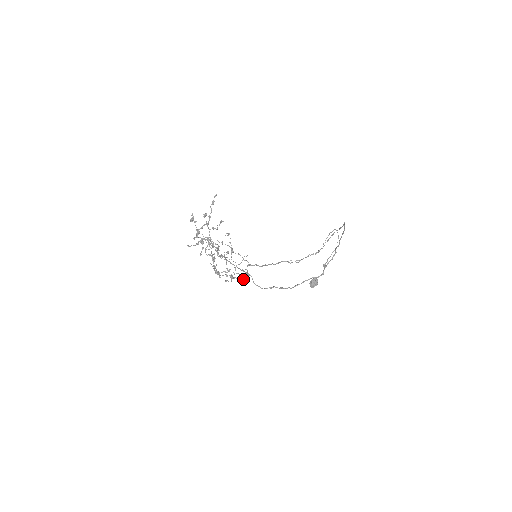
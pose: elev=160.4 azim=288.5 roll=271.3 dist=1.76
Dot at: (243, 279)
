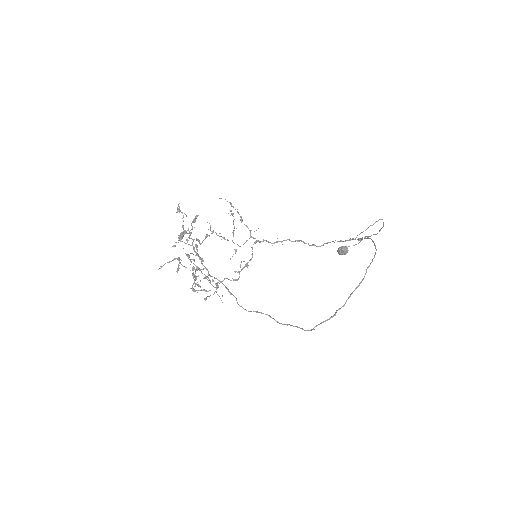
Dot at: (234, 280)
